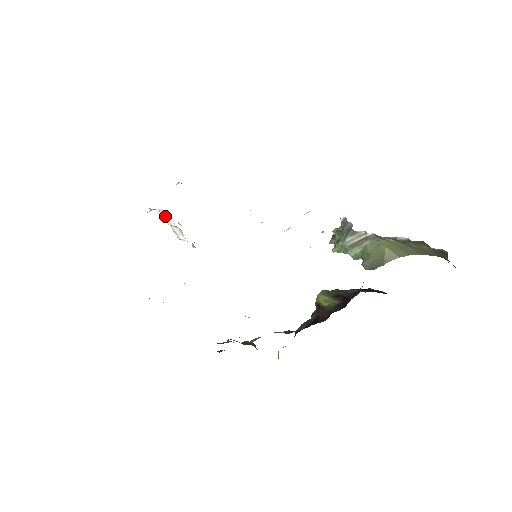
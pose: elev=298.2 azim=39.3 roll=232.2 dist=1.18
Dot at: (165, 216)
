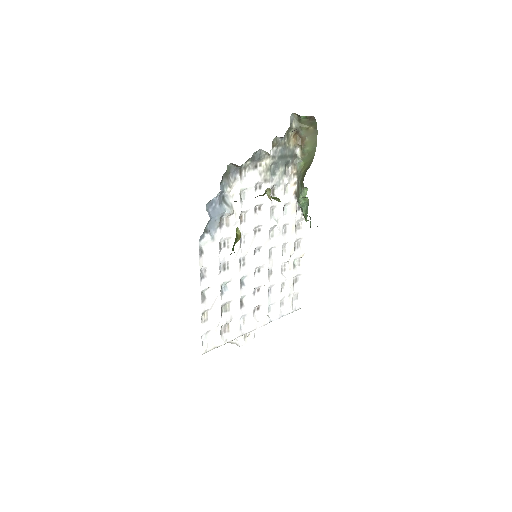
Dot at: occluded
